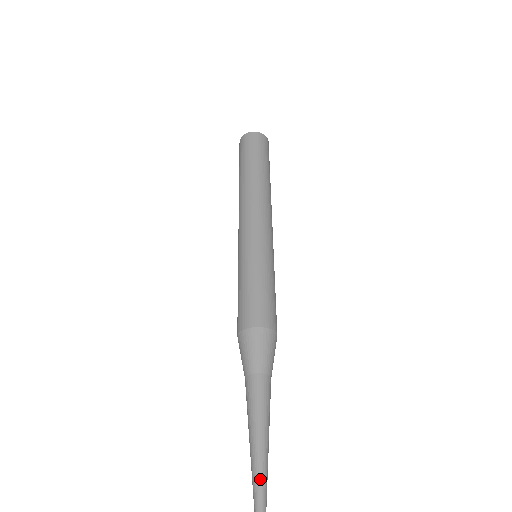
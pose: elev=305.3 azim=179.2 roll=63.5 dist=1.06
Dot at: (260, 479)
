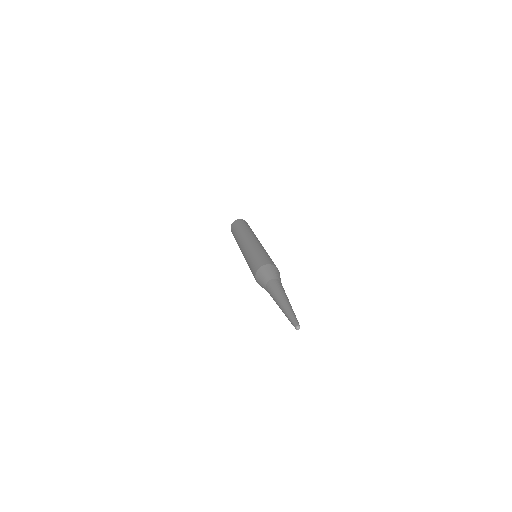
Dot at: (286, 309)
